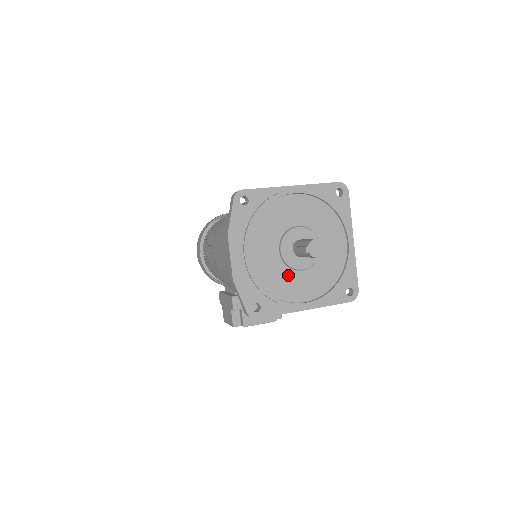
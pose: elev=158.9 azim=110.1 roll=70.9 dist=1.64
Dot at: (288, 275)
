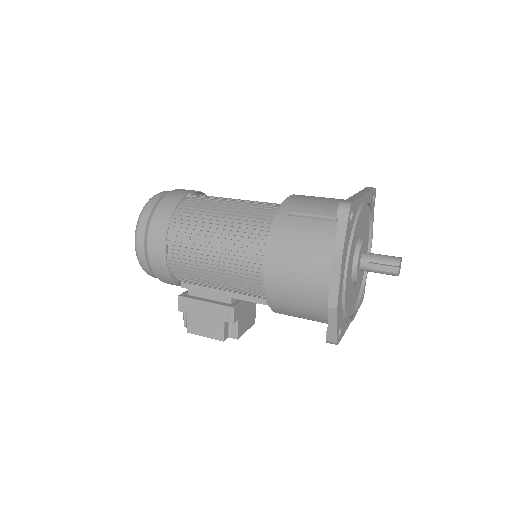
Dot at: (351, 290)
